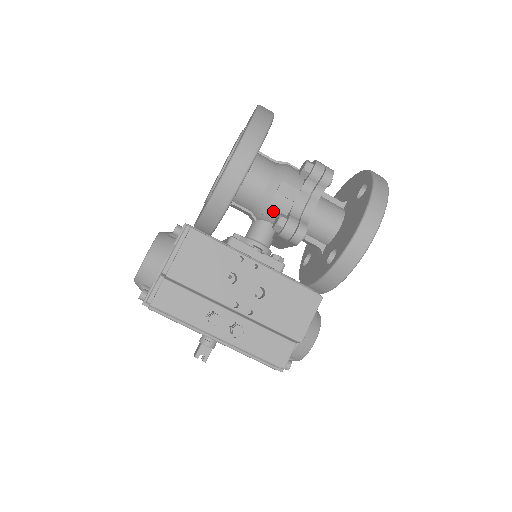
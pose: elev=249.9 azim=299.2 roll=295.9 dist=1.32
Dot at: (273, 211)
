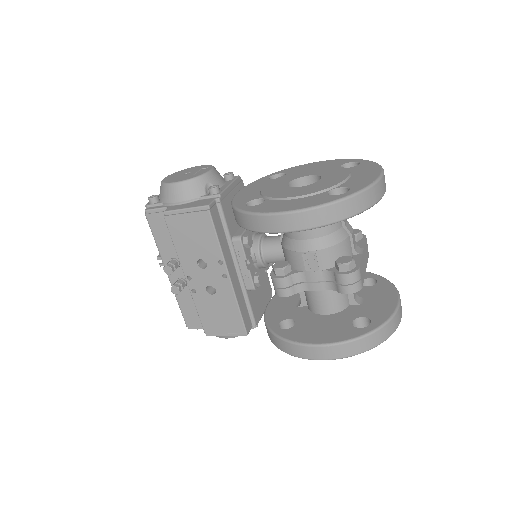
Dot at: (289, 256)
